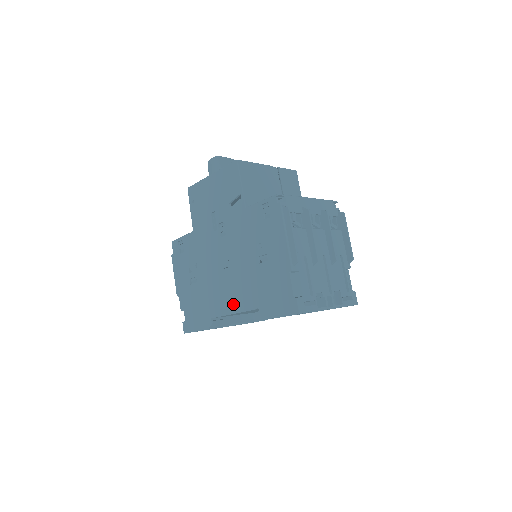
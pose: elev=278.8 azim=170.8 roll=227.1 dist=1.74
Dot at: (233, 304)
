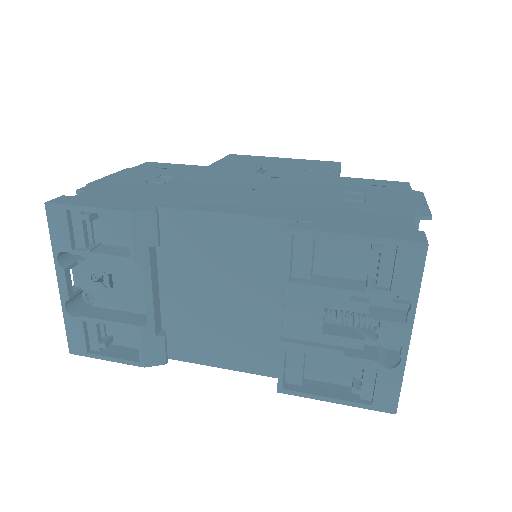
Dot at: (241, 208)
